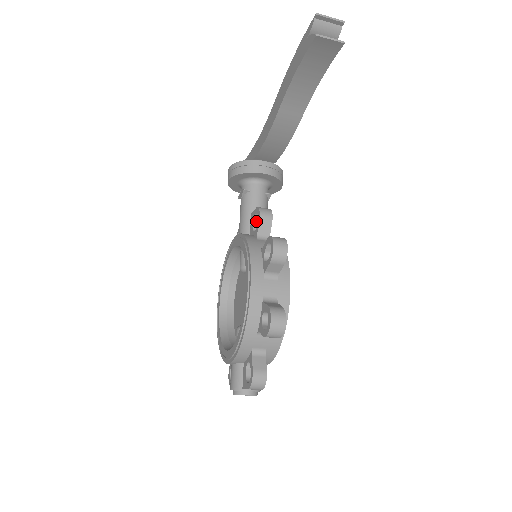
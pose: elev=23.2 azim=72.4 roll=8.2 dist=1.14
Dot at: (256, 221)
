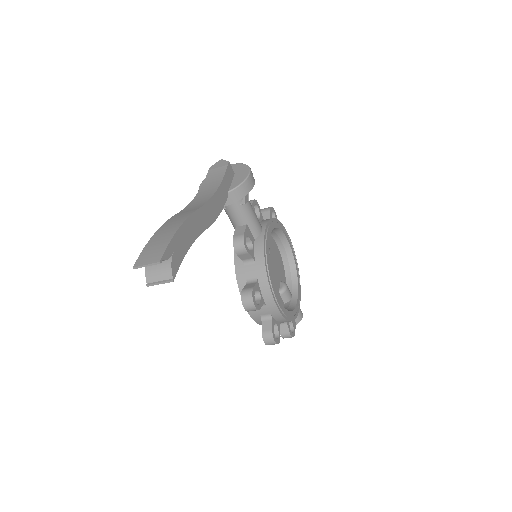
Dot at: occluded
